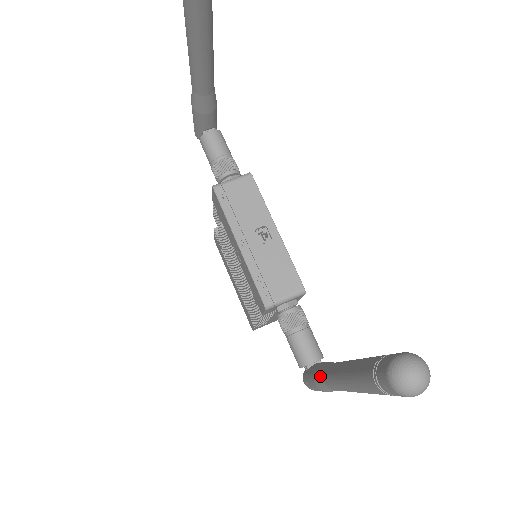
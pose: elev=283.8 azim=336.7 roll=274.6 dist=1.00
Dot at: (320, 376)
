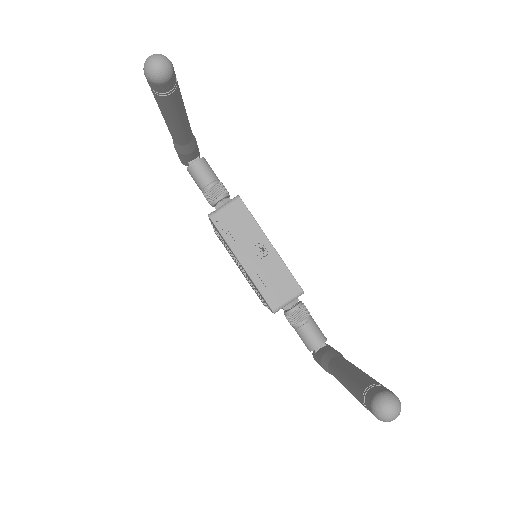
Dot at: (326, 367)
